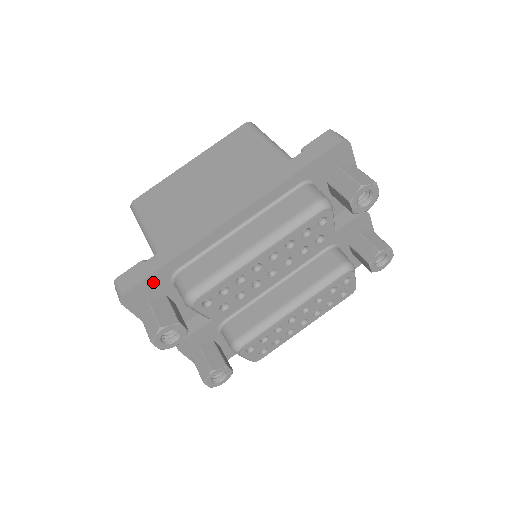
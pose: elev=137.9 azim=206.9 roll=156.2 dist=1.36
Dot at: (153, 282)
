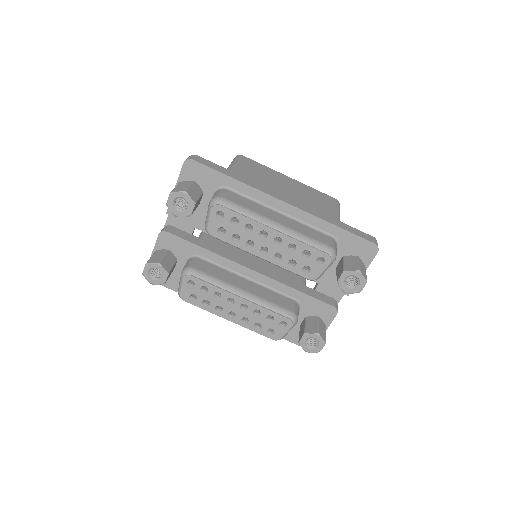
Dot at: (210, 175)
